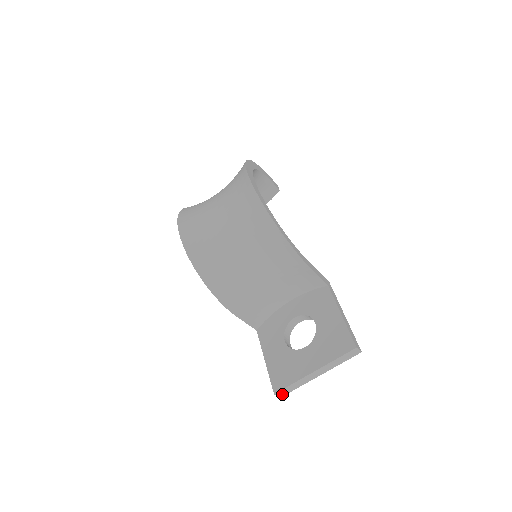
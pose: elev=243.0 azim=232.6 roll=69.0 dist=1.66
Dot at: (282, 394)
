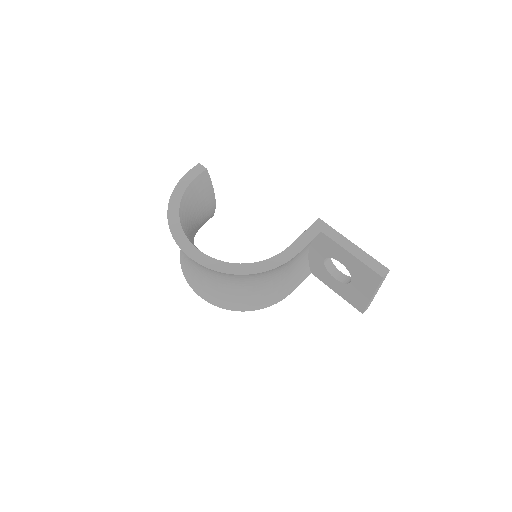
Dot at: (367, 308)
